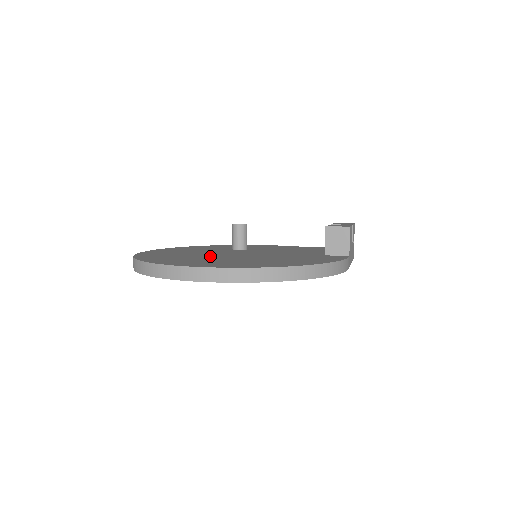
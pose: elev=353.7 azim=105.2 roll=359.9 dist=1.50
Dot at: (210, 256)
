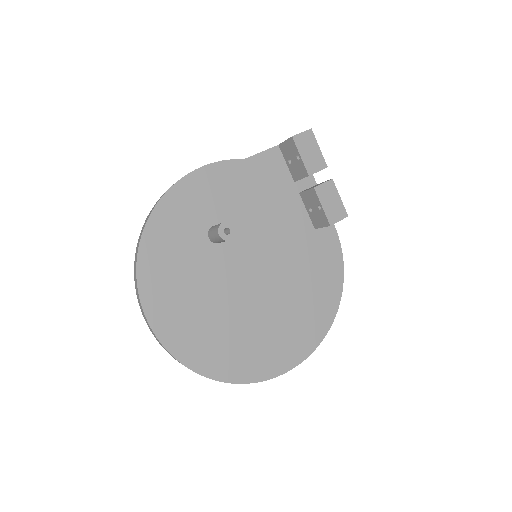
Dot at: (247, 312)
